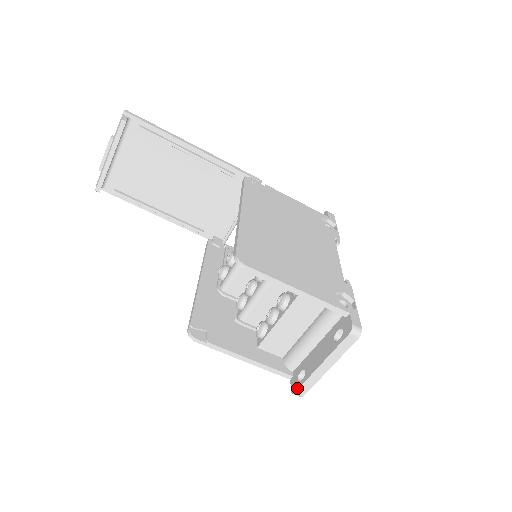
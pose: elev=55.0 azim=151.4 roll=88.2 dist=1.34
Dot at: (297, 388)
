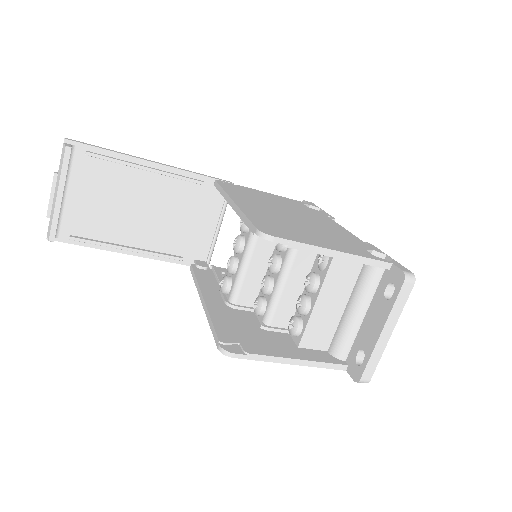
Dot at: (361, 373)
